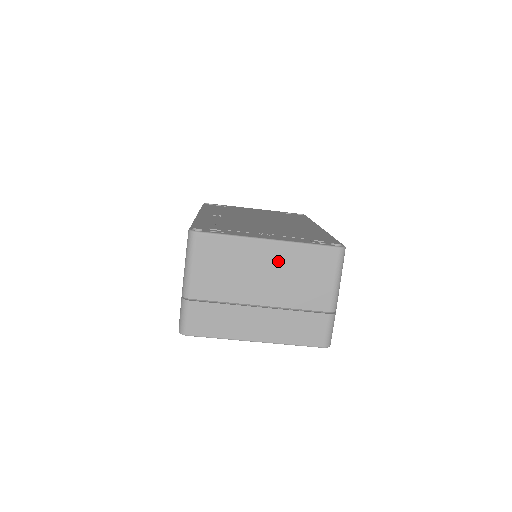
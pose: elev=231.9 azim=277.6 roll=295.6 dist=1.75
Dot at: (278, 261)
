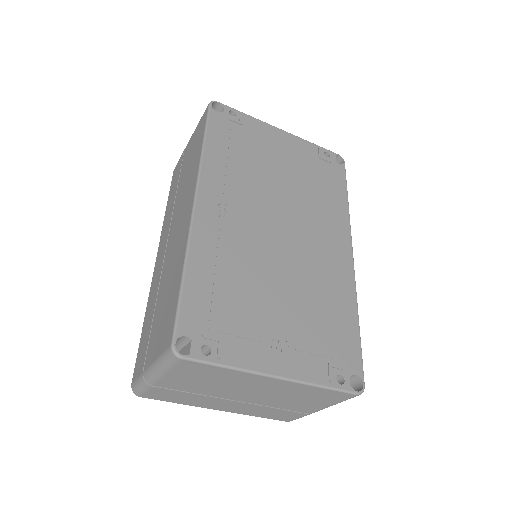
Dot at: (277, 388)
